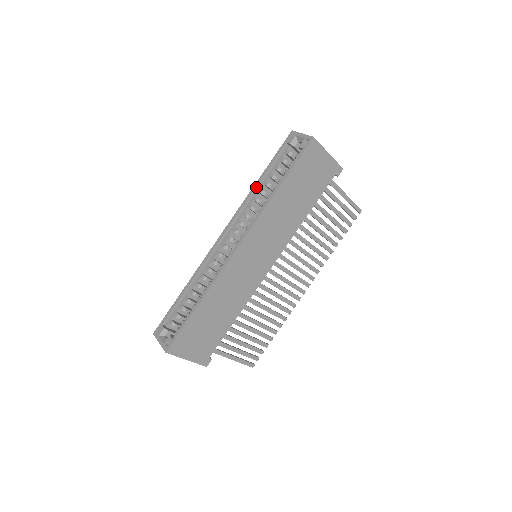
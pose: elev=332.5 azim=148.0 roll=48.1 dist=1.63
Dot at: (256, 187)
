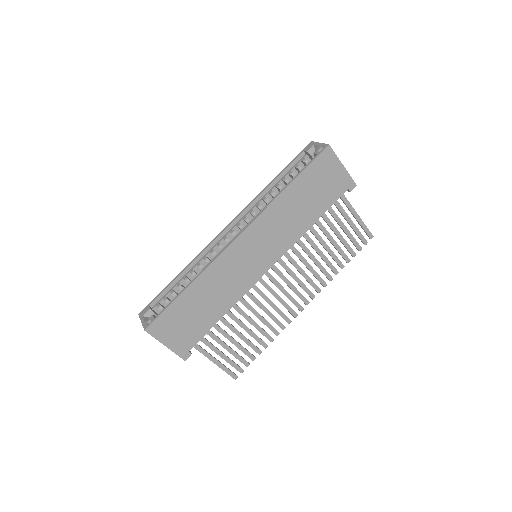
Dot at: (267, 188)
